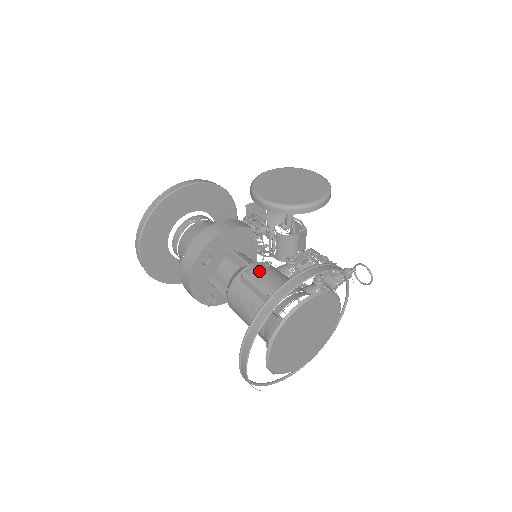
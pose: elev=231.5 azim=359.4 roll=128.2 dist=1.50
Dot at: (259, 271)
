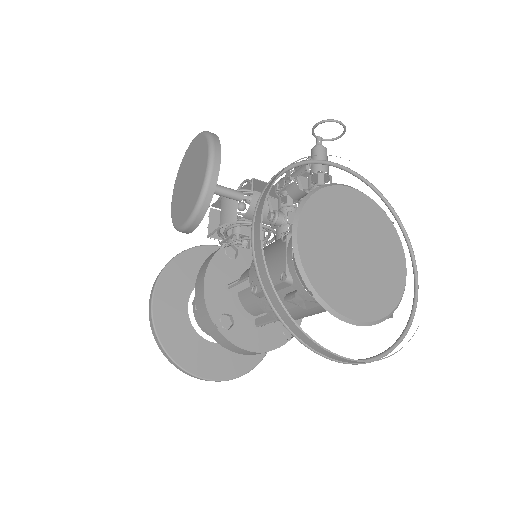
Dot at: occluded
